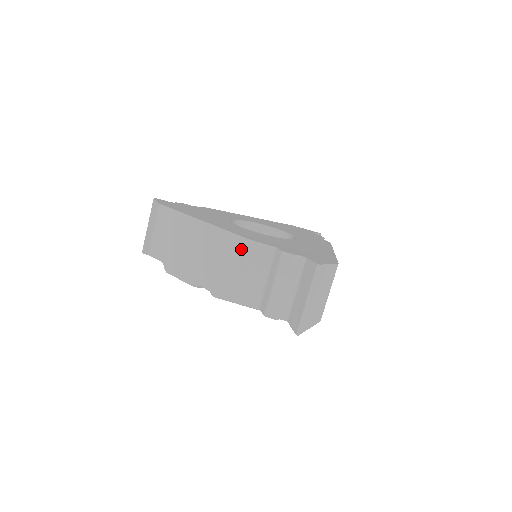
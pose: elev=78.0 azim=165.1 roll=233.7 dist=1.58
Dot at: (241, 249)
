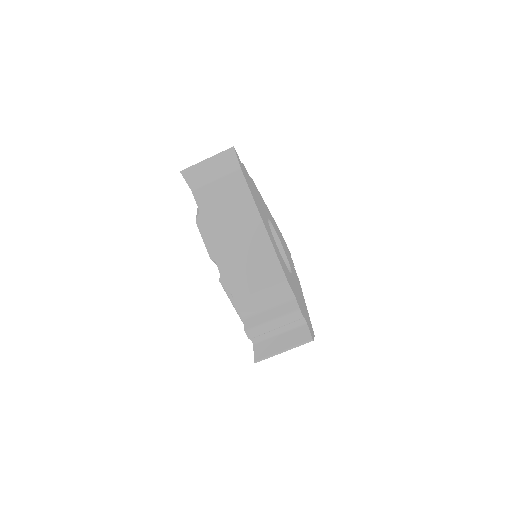
Dot at: (274, 277)
